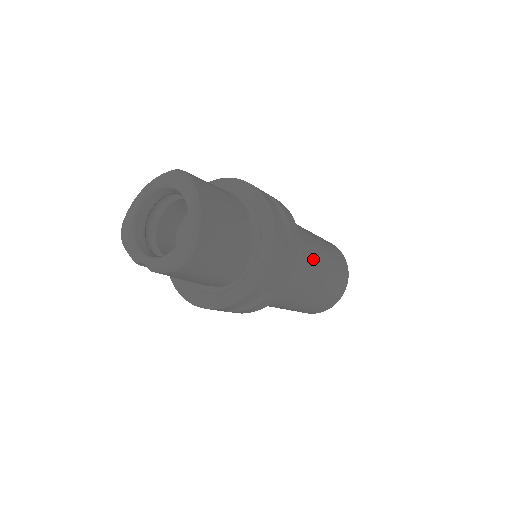
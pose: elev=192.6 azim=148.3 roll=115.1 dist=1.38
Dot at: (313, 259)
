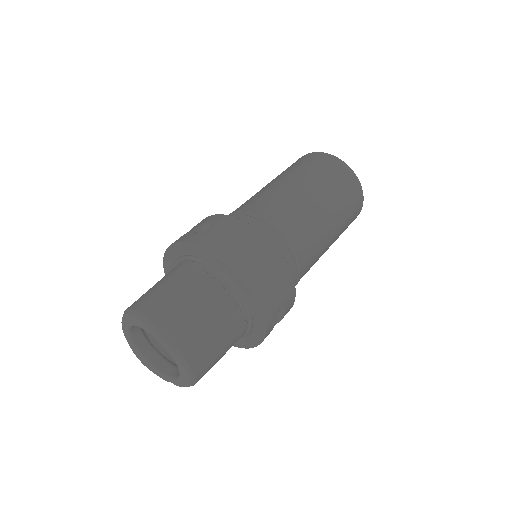
Dot at: (305, 223)
